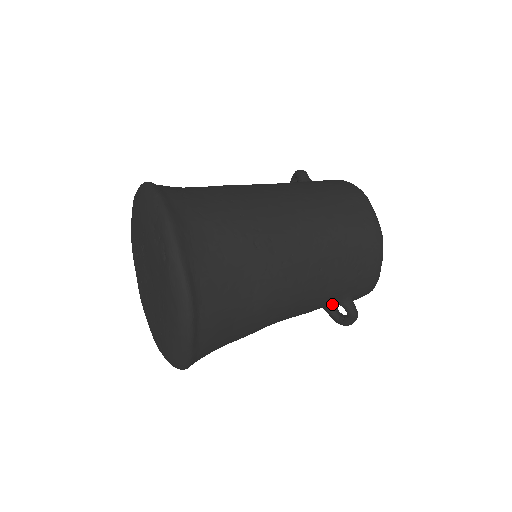
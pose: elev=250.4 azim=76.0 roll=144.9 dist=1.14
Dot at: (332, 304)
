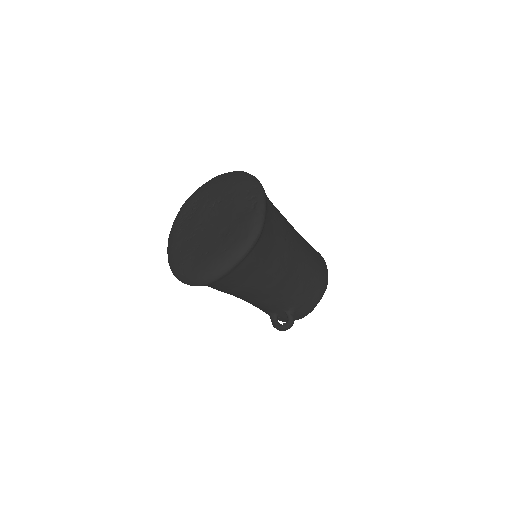
Dot at: (282, 311)
